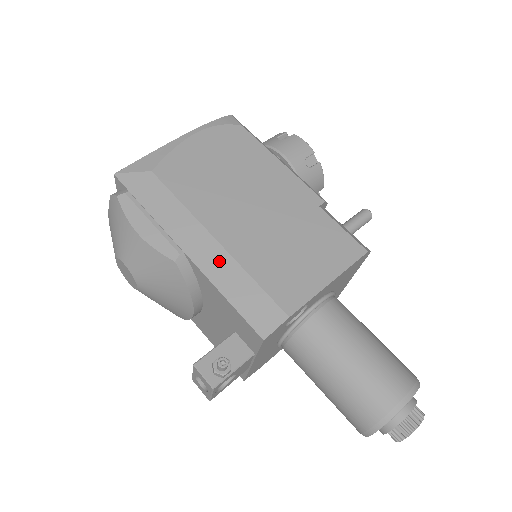
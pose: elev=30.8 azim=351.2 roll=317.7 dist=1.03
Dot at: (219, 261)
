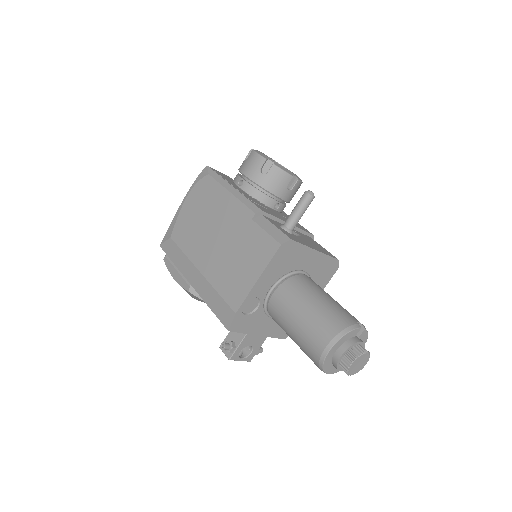
Dot at: (203, 286)
